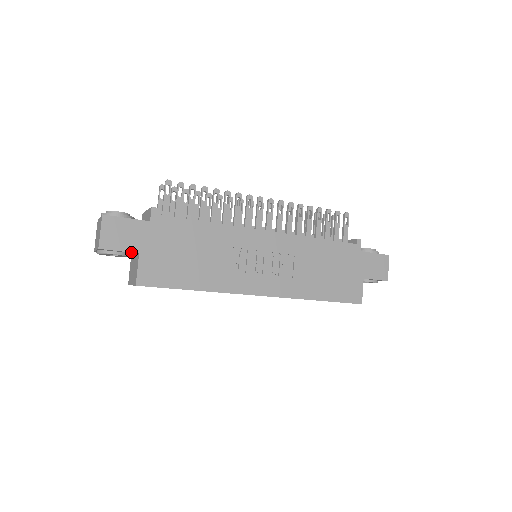
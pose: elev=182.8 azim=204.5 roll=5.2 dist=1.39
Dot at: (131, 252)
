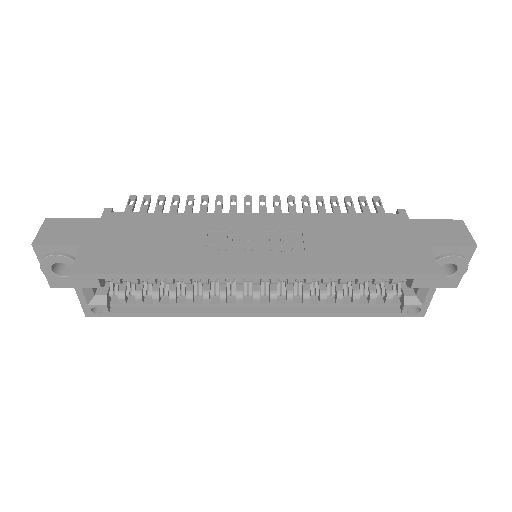
Dot at: (71, 244)
